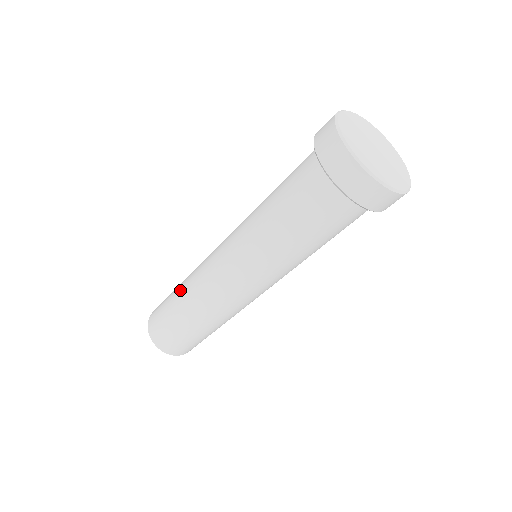
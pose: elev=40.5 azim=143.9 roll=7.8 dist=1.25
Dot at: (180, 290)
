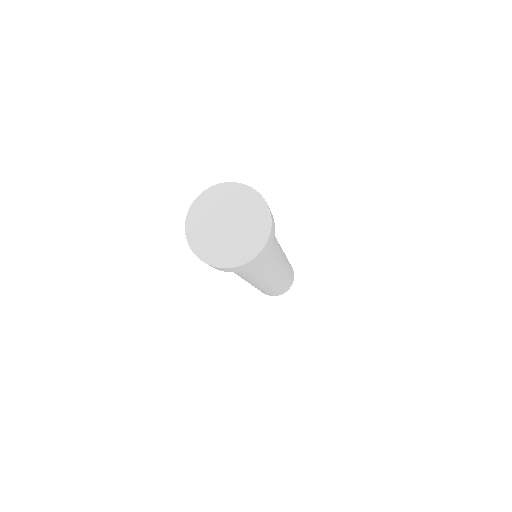
Dot at: occluded
